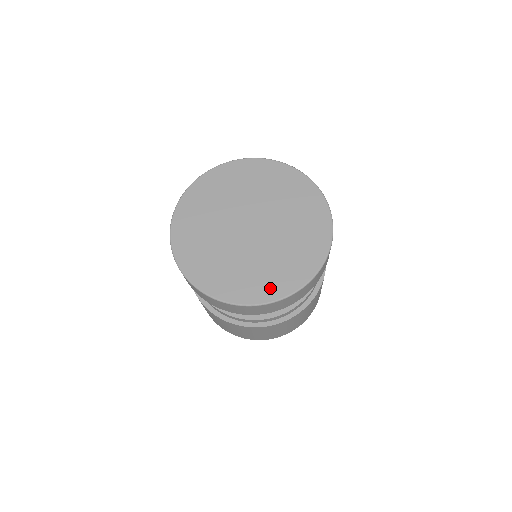
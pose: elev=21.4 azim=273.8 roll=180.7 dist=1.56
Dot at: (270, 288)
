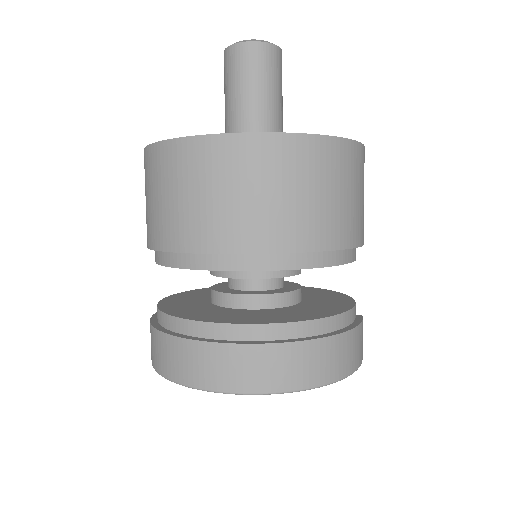
Dot at: occluded
